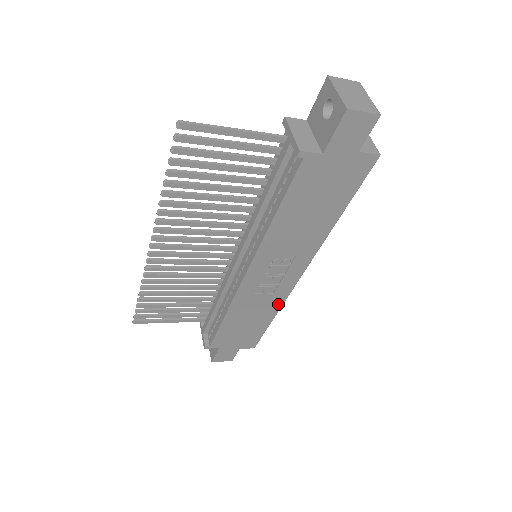
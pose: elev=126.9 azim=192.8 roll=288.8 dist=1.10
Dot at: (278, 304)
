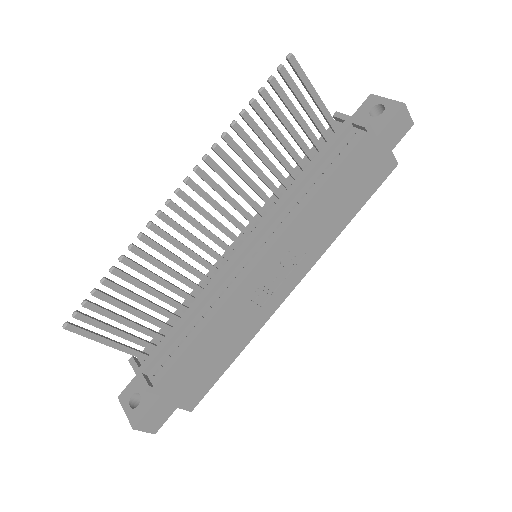
Dot at: (255, 329)
